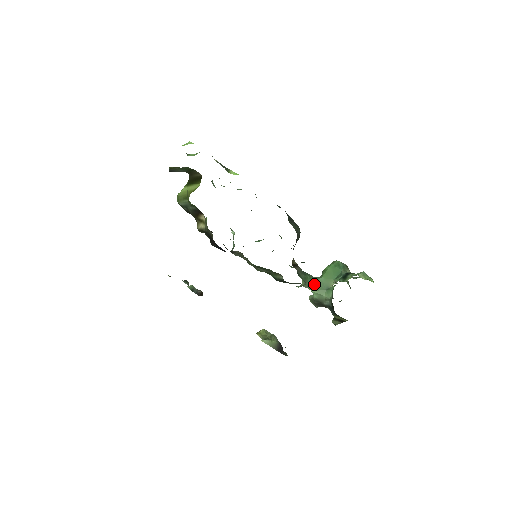
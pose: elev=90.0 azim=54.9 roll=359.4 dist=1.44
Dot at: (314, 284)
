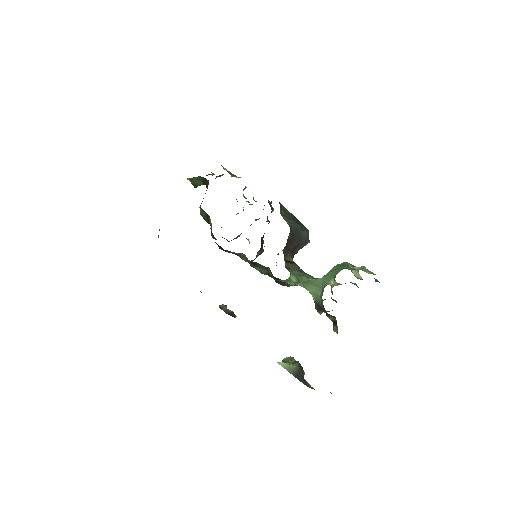
Dot at: (310, 283)
